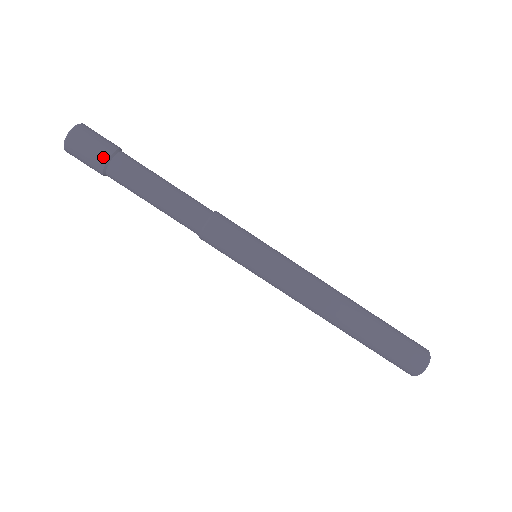
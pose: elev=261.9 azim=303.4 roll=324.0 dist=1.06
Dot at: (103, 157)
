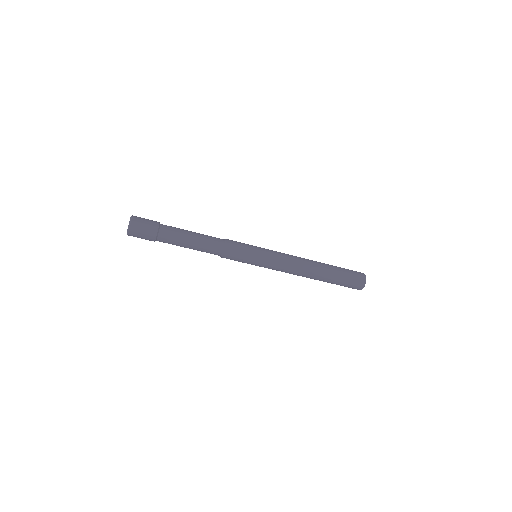
Dot at: occluded
